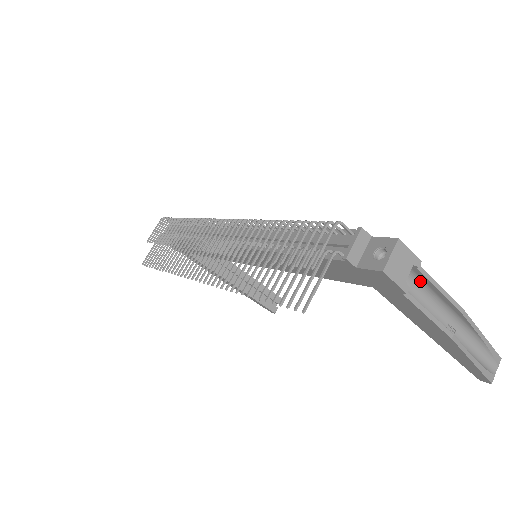
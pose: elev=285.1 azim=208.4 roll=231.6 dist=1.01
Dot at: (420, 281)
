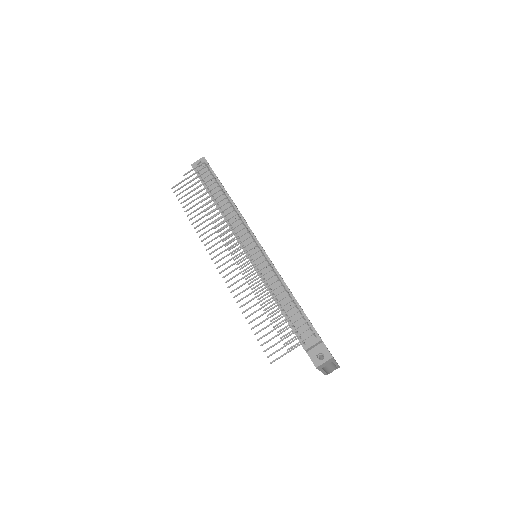
Dot at: occluded
